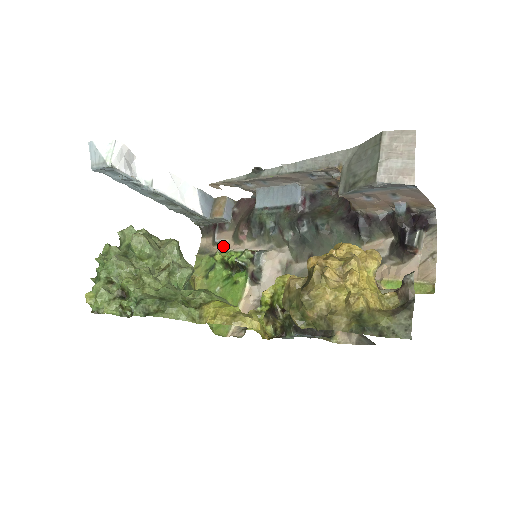
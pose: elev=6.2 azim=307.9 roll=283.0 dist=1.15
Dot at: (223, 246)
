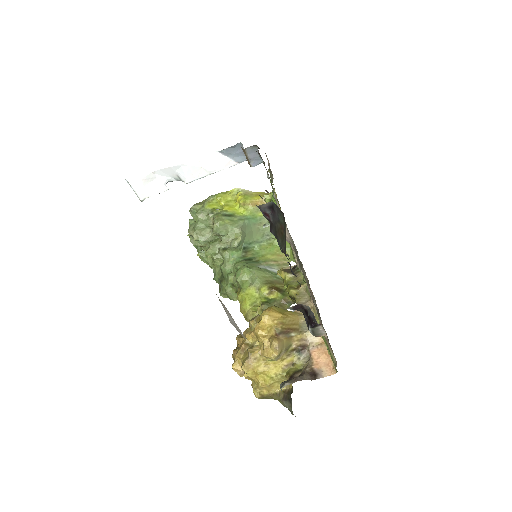
Dot at: occluded
